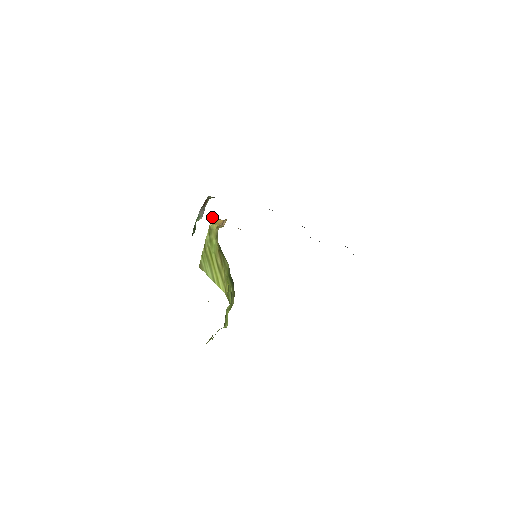
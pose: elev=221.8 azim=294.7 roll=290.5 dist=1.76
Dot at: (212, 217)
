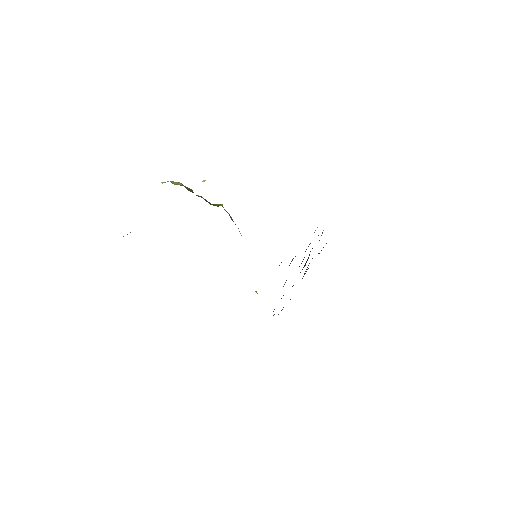
Dot at: occluded
